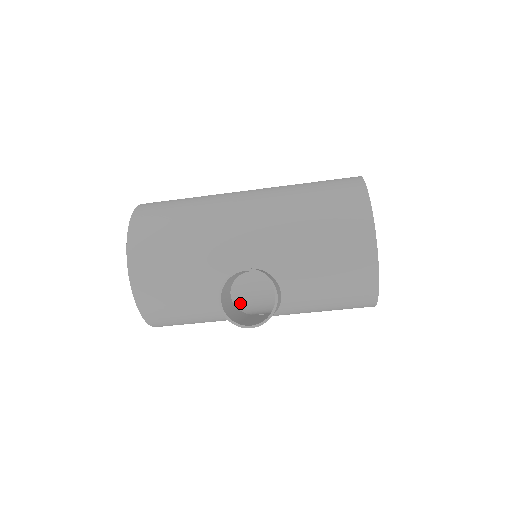
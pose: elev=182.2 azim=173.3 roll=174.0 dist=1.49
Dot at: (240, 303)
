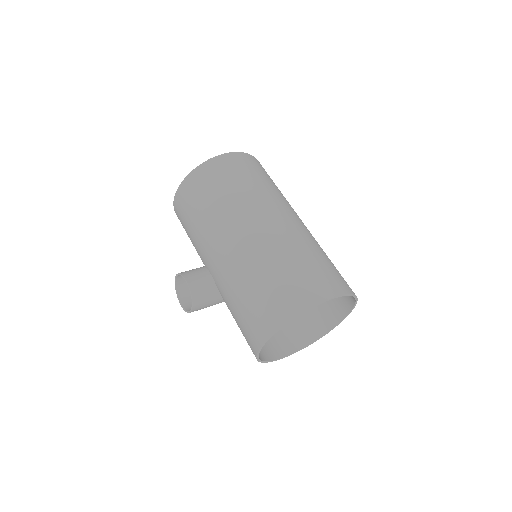
Dot at: occluded
